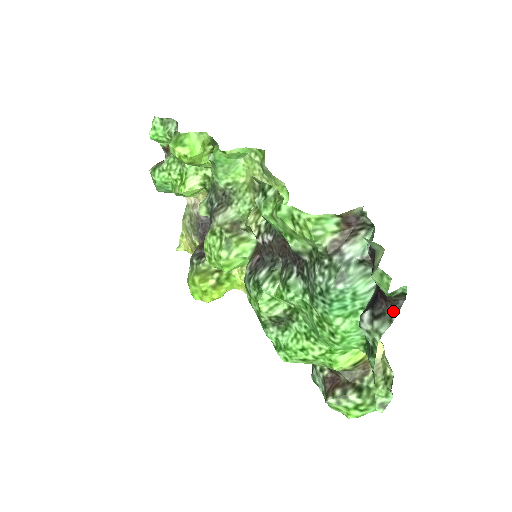
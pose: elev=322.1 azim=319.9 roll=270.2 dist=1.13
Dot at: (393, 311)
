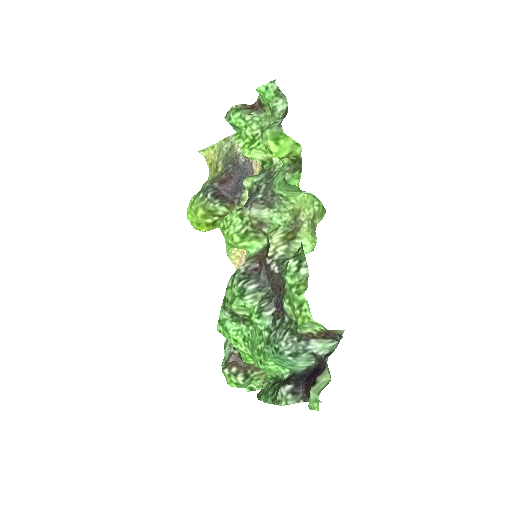
Dot at: (304, 399)
